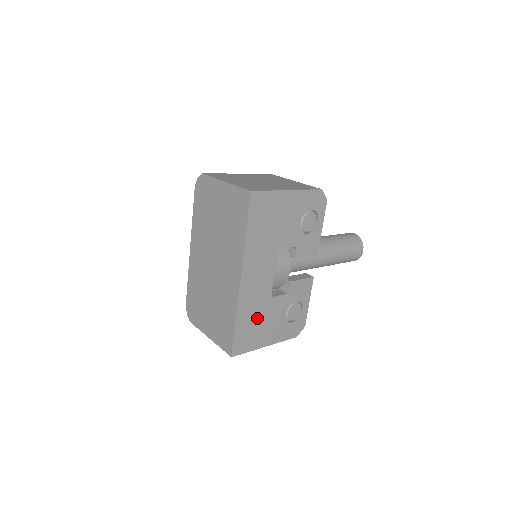
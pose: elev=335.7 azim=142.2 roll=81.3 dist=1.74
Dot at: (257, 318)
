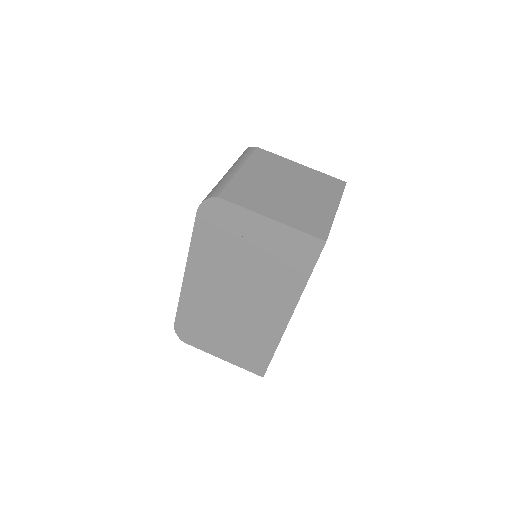
Dot at: occluded
